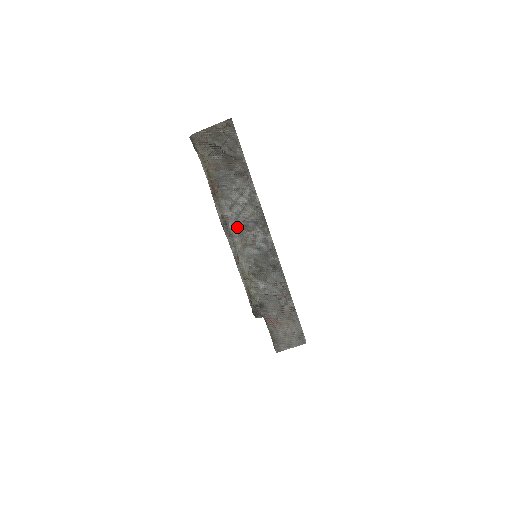
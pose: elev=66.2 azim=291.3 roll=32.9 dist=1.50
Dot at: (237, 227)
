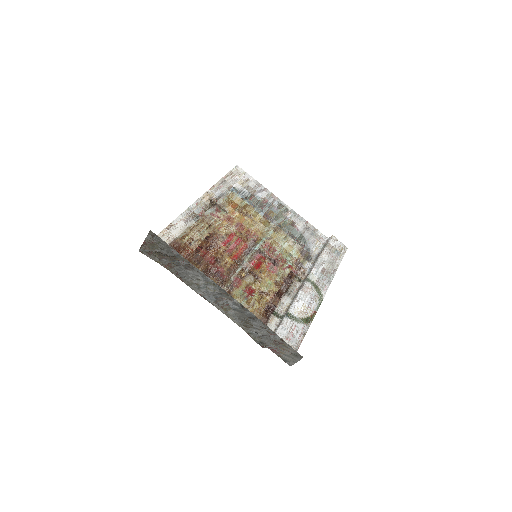
Dot at: (212, 300)
